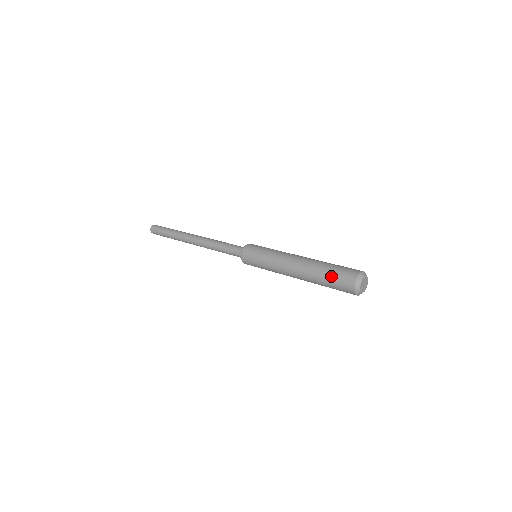
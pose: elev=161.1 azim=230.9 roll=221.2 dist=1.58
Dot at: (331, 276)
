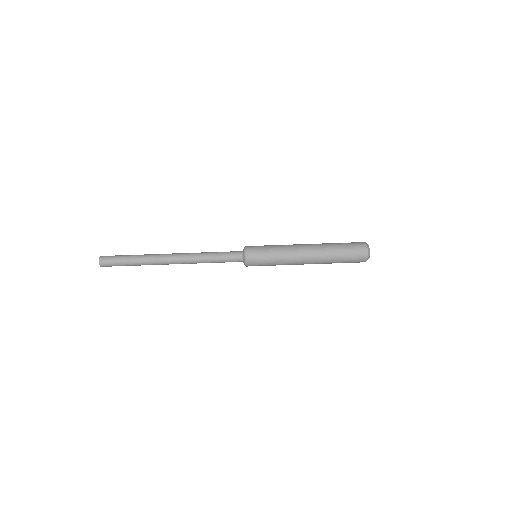
Dot at: (345, 262)
